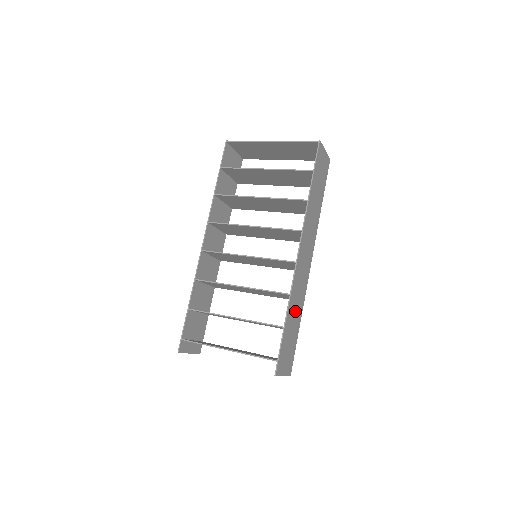
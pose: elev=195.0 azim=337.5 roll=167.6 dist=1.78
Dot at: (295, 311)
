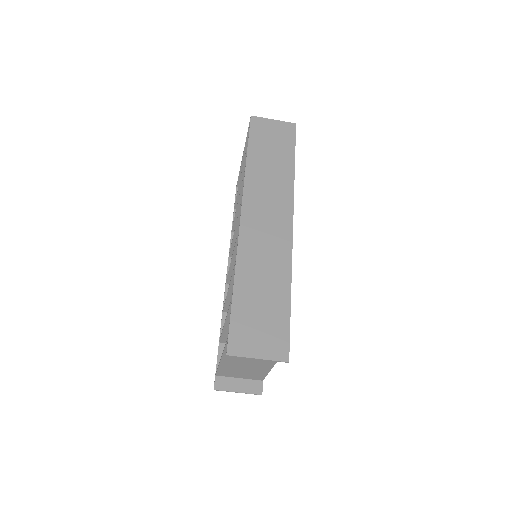
Dot at: (263, 278)
